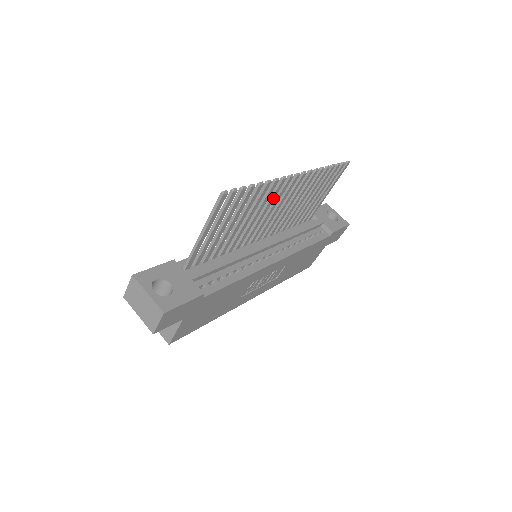
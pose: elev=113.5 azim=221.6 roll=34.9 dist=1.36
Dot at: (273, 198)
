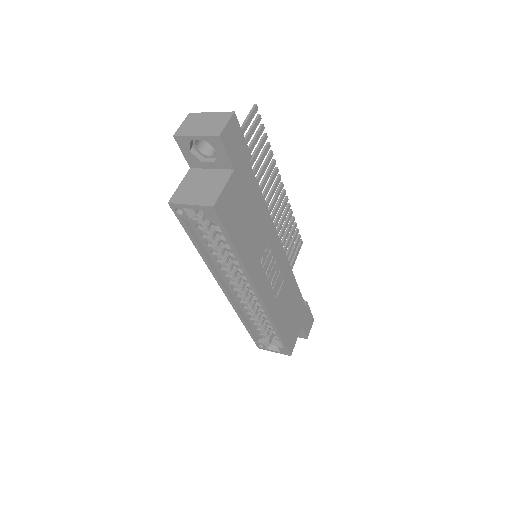
Dot at: (271, 184)
